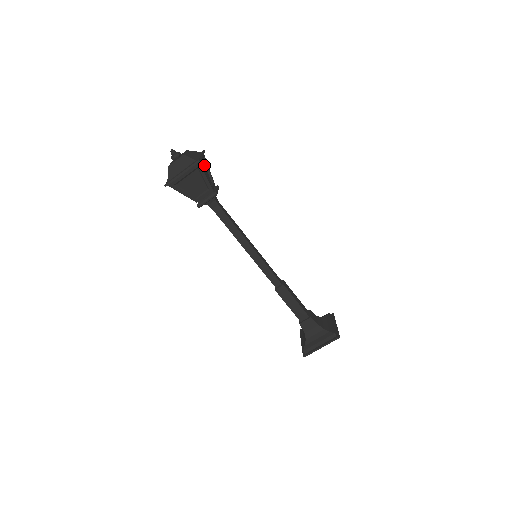
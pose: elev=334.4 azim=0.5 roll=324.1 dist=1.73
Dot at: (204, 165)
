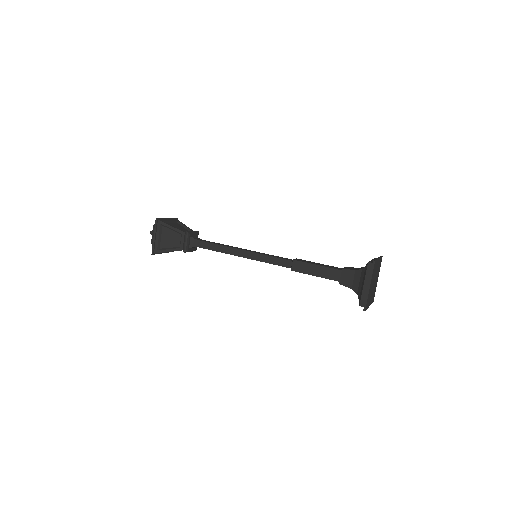
Dot at: (177, 225)
